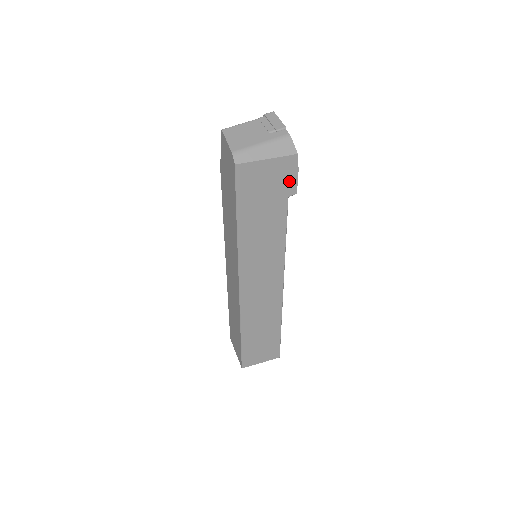
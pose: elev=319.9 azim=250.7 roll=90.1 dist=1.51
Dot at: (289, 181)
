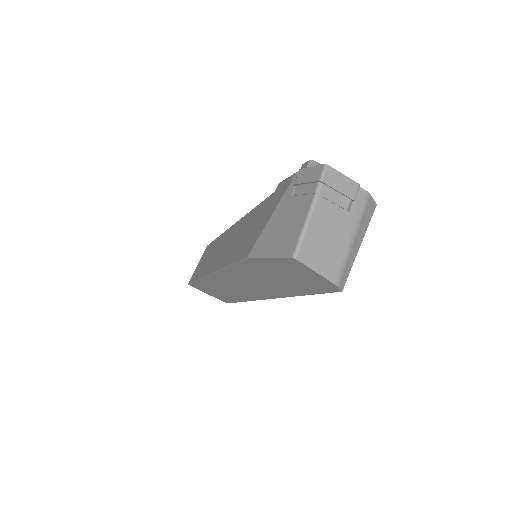
Dot at: occluded
